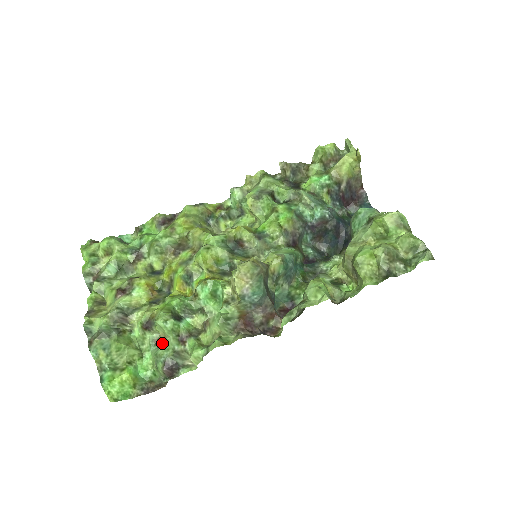
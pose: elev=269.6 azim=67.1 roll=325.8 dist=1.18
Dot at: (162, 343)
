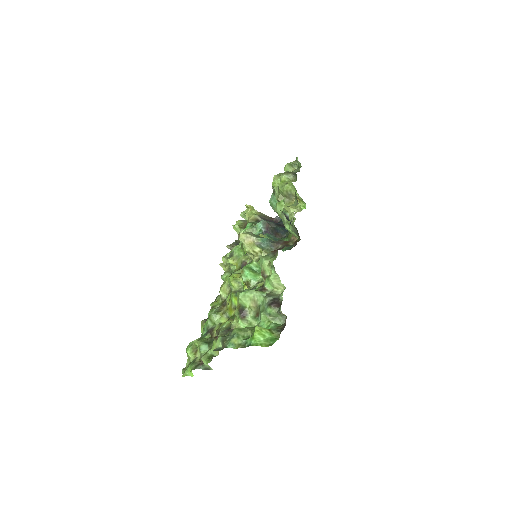
Dot at: (259, 308)
